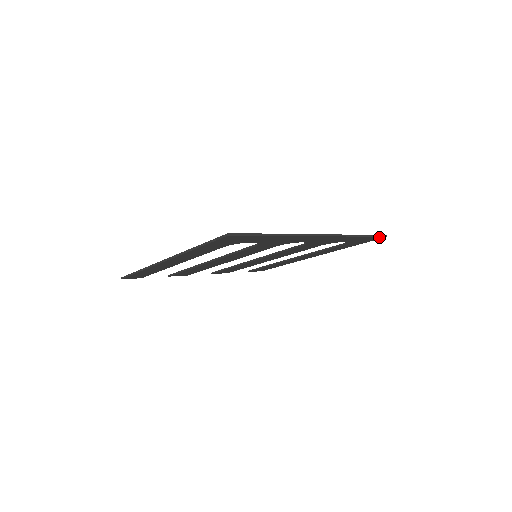
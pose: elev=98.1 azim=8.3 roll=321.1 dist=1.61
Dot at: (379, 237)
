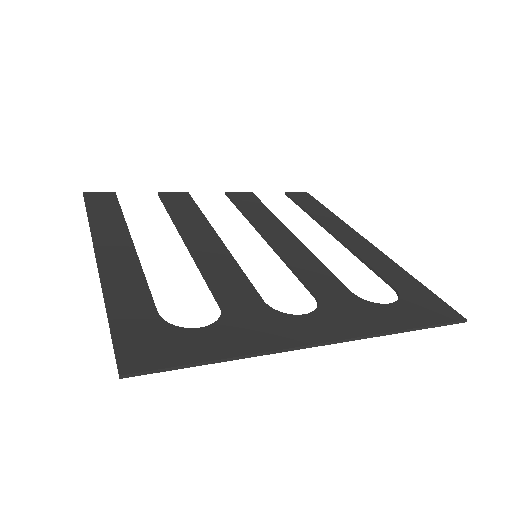
Dot at: (451, 320)
